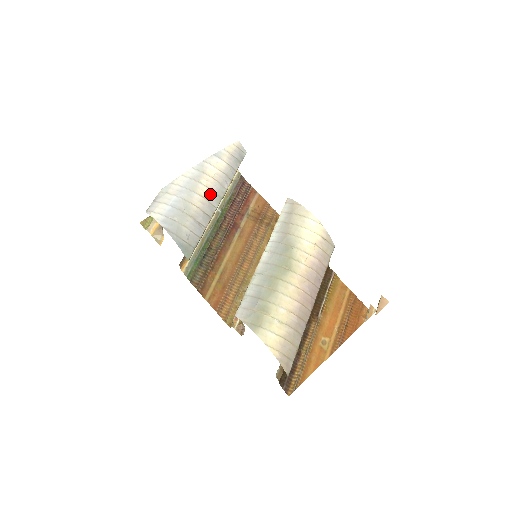
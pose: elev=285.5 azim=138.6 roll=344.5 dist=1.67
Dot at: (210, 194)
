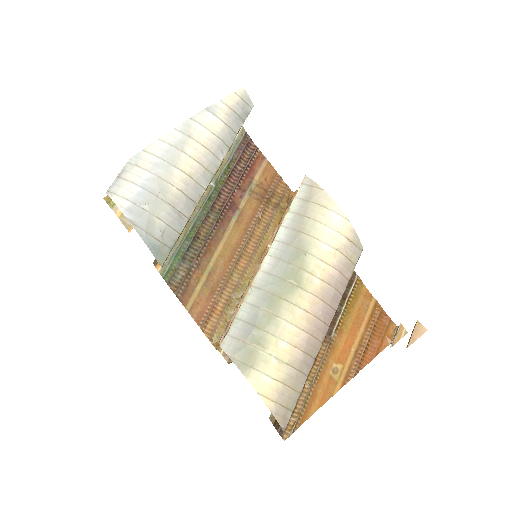
Dot at: (197, 169)
